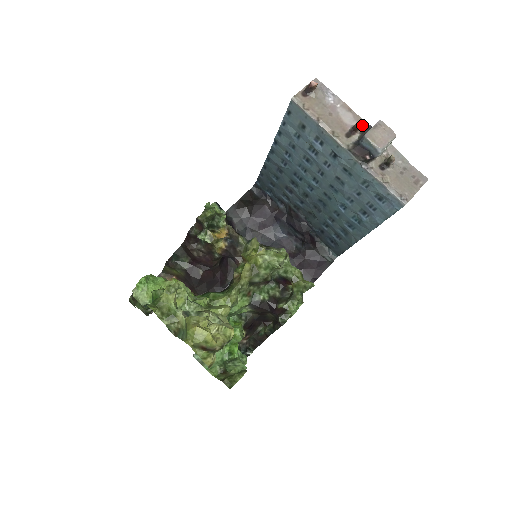
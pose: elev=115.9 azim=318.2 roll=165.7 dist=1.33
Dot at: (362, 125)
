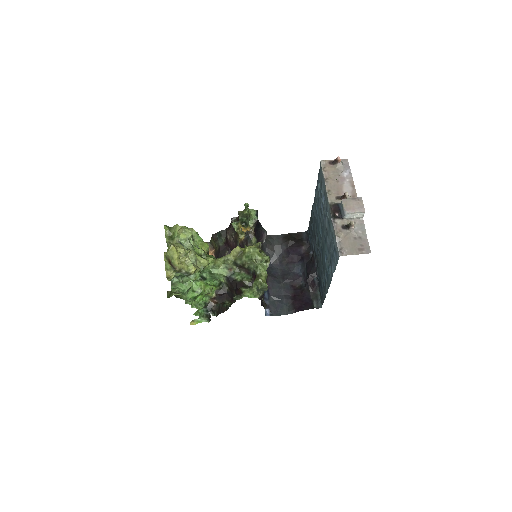
Dot at: occluded
